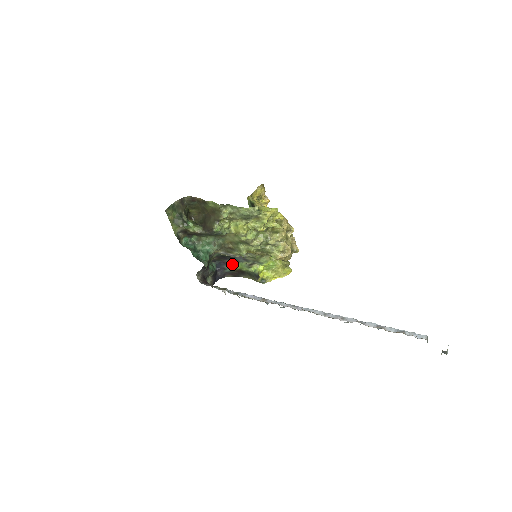
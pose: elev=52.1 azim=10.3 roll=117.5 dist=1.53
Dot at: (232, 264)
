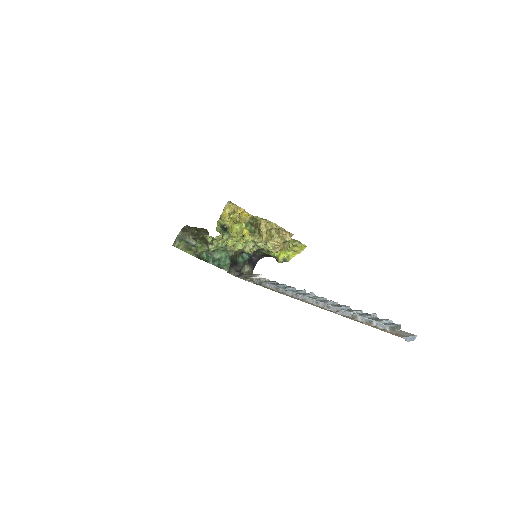
Dot at: (257, 251)
